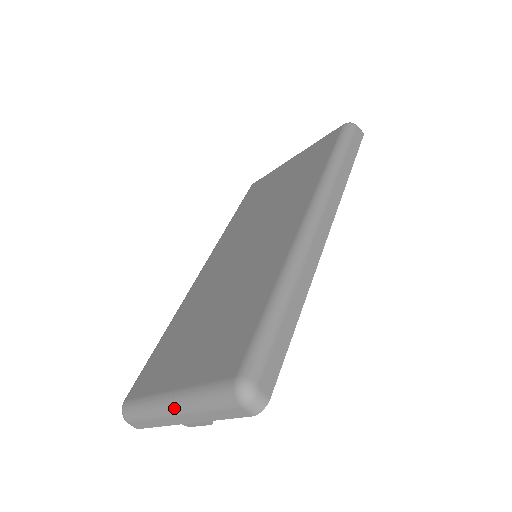
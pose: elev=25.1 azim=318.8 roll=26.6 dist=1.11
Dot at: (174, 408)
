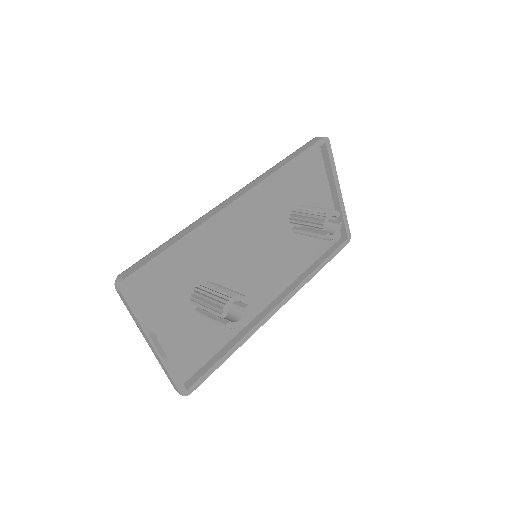
Dot at: occluded
